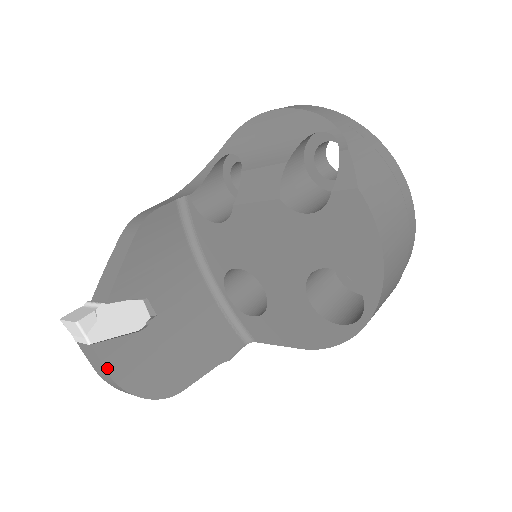
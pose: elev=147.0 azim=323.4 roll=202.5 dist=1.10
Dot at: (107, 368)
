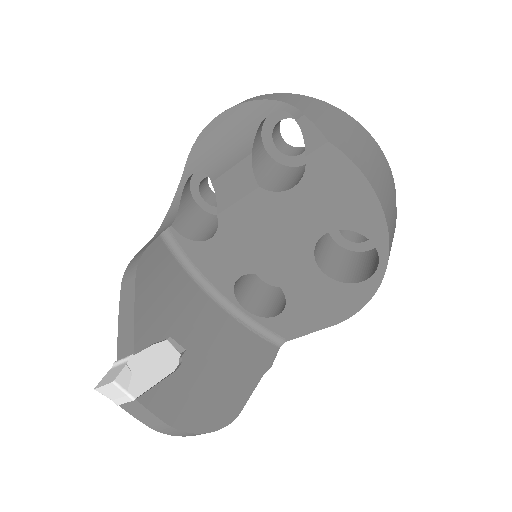
Dot at: (160, 417)
